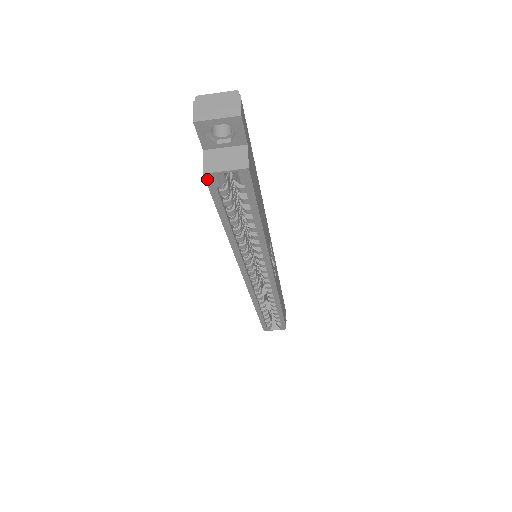
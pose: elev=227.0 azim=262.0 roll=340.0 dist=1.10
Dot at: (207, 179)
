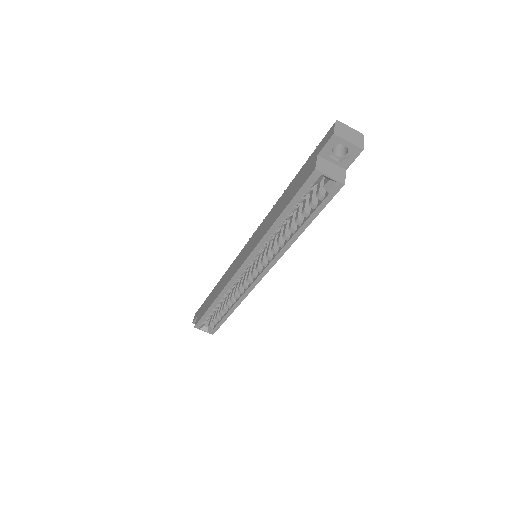
Dot at: (313, 174)
